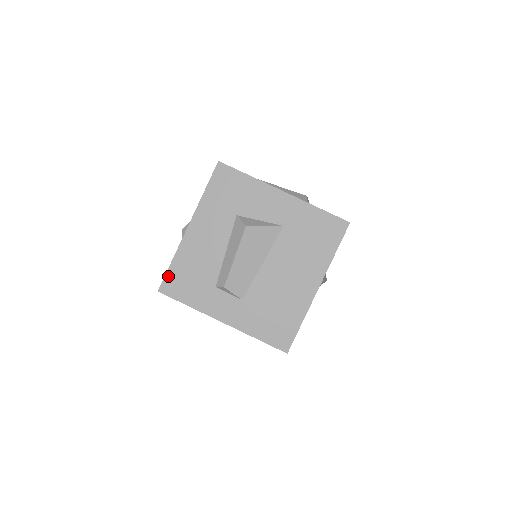
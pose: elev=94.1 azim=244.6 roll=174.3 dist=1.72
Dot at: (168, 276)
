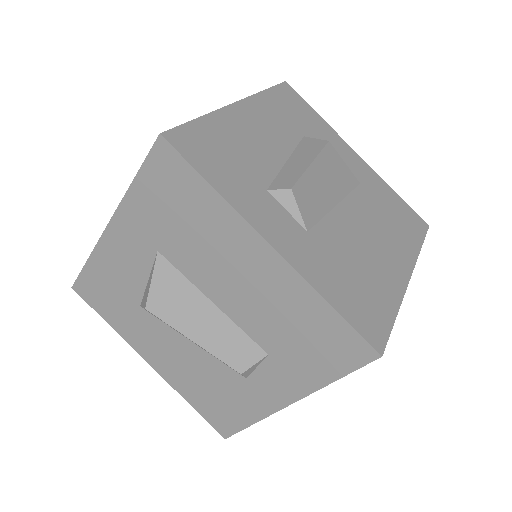
Dot at: (187, 128)
